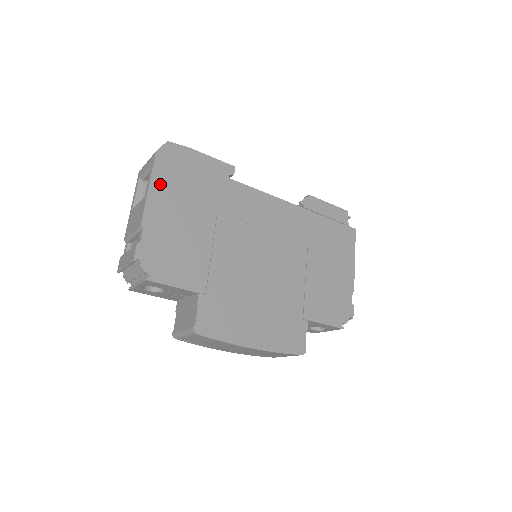
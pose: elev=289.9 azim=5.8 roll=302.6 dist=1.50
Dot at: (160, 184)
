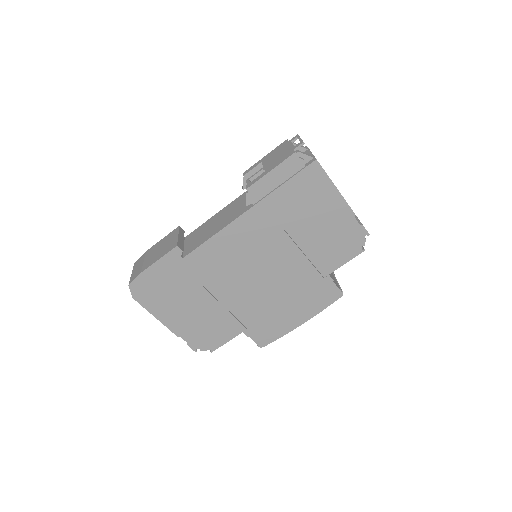
Dot at: (158, 310)
